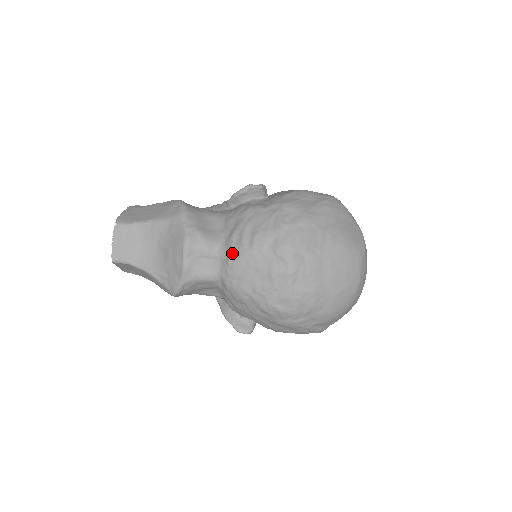
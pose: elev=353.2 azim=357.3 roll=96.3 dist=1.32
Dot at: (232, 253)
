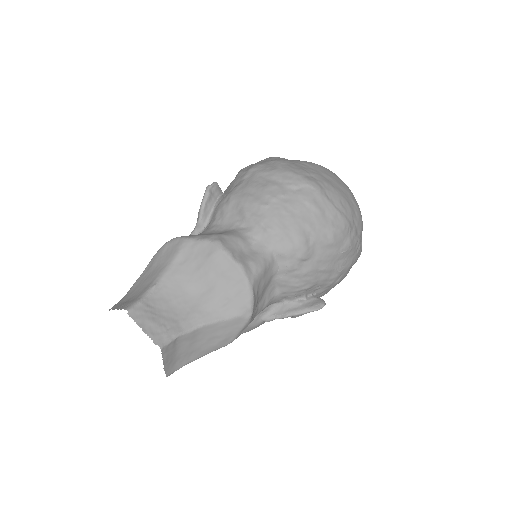
Dot at: (264, 221)
